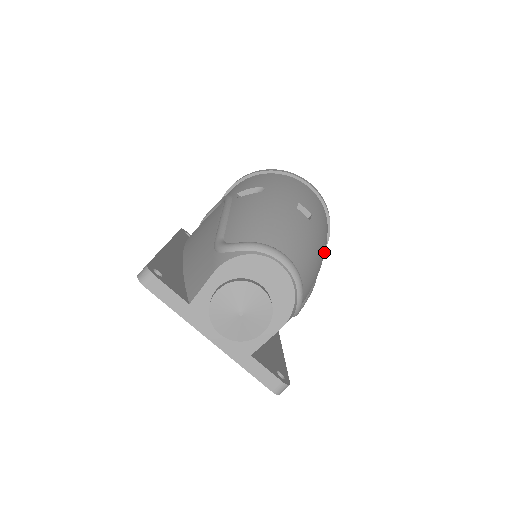
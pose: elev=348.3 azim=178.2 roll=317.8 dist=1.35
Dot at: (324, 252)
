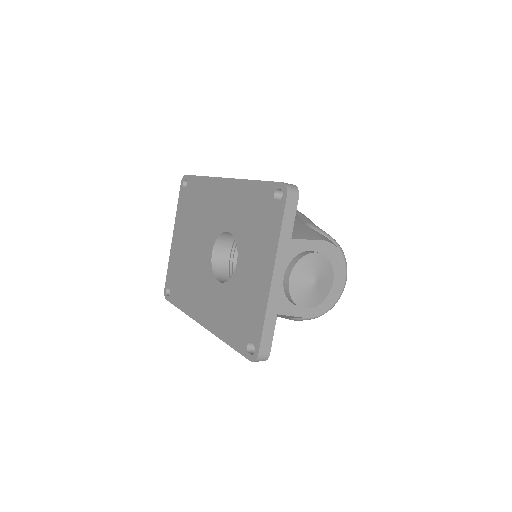
Dot at: occluded
